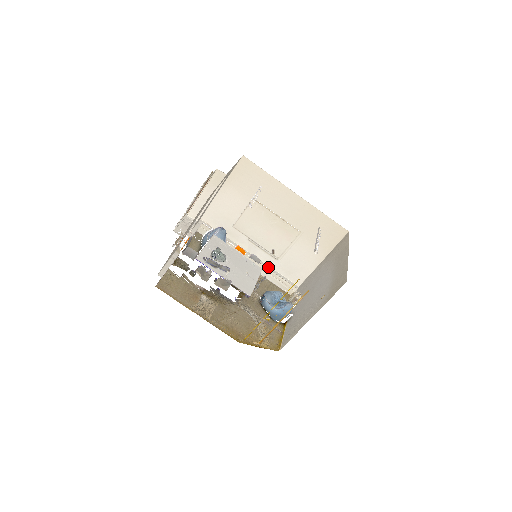
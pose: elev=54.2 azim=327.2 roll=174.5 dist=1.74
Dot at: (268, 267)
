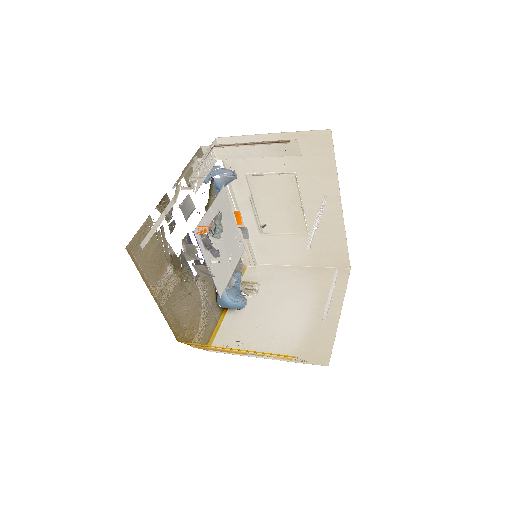
Dot at: occluded
